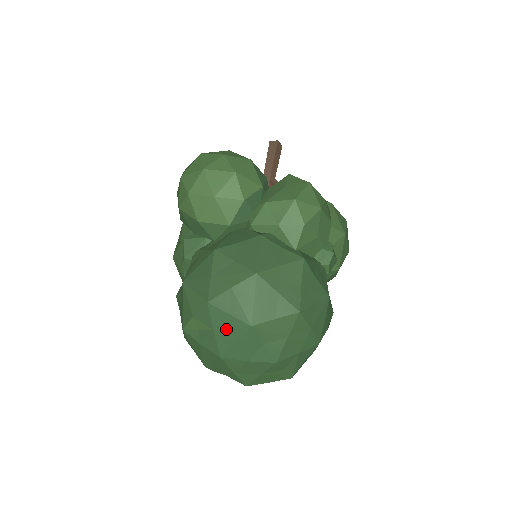
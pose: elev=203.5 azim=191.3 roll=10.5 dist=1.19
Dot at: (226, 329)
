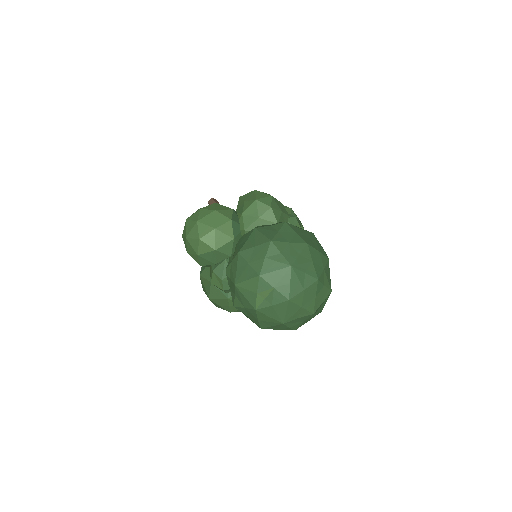
Dot at: (280, 280)
